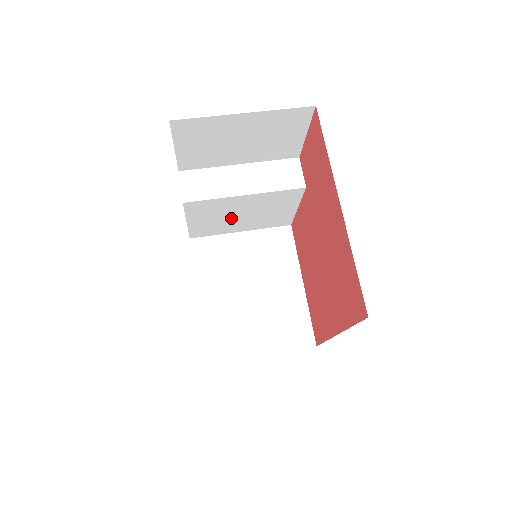
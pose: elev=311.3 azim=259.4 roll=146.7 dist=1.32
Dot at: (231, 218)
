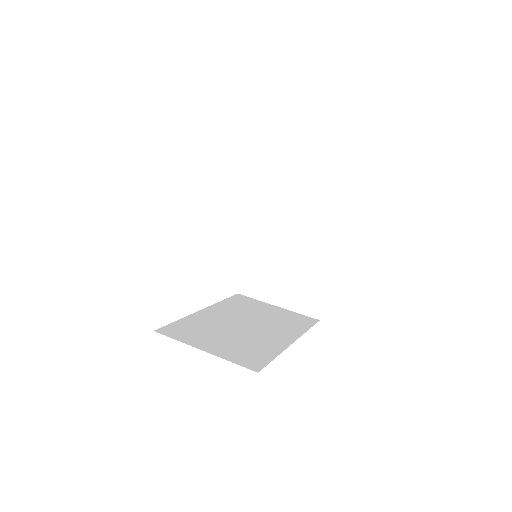
Dot at: occluded
